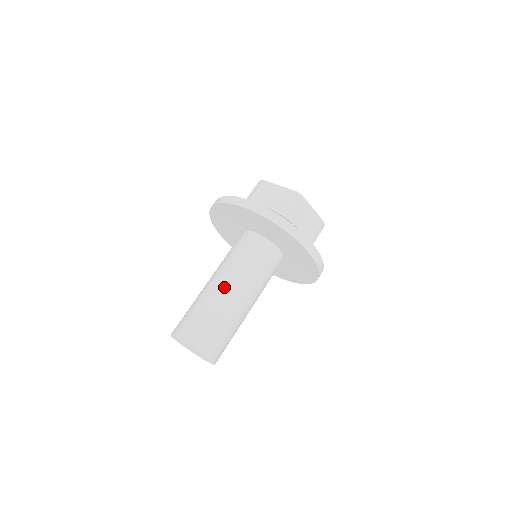
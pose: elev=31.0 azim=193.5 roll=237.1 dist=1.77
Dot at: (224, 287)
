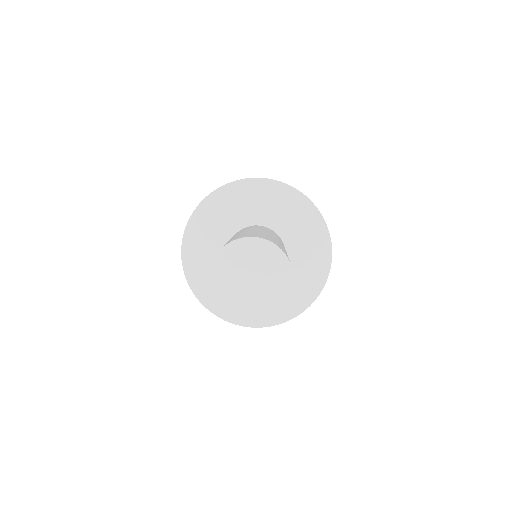
Dot at: occluded
